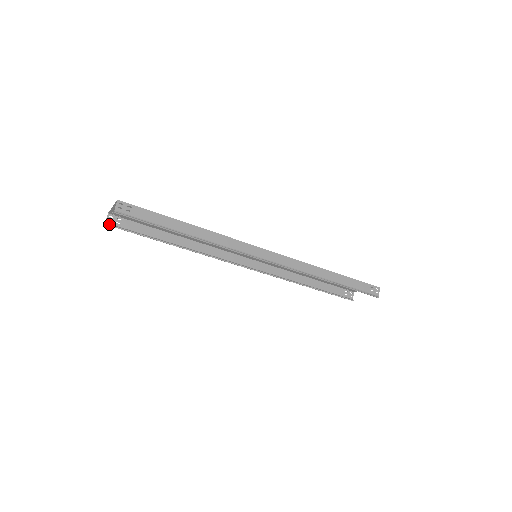
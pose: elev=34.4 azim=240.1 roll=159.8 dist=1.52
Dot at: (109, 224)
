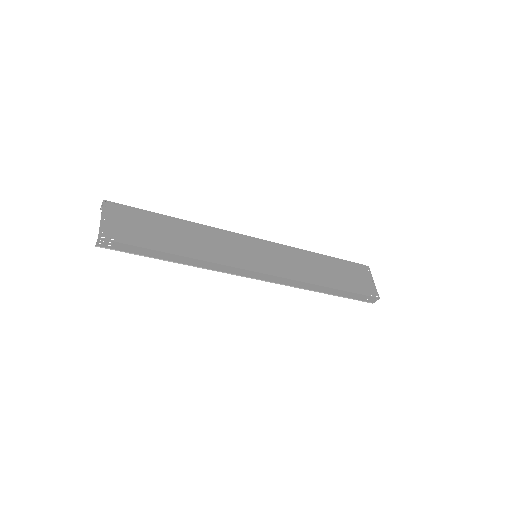
Dot at: occluded
